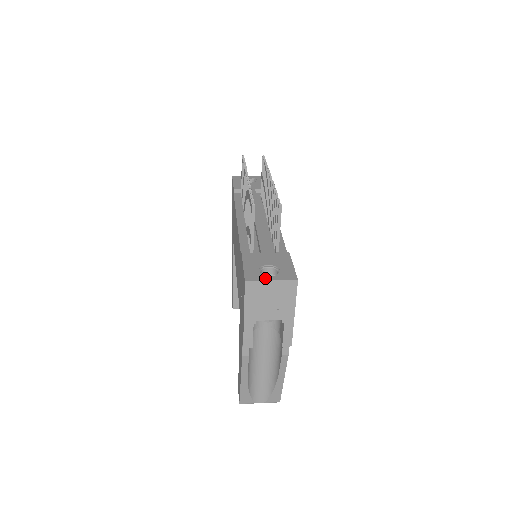
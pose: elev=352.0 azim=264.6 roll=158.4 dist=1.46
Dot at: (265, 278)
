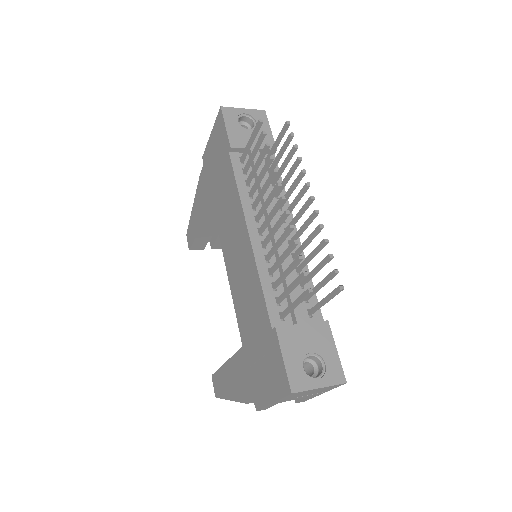
Dot at: (313, 385)
